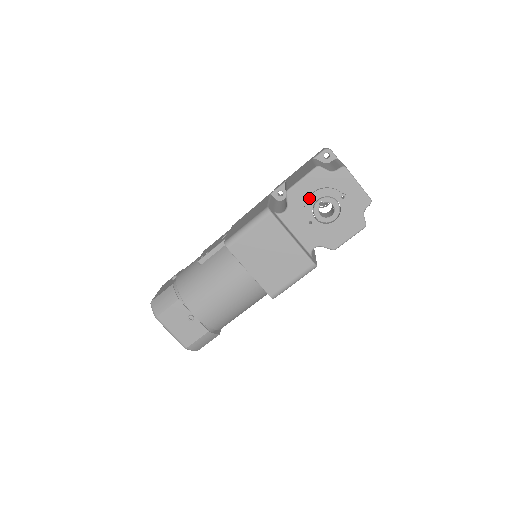
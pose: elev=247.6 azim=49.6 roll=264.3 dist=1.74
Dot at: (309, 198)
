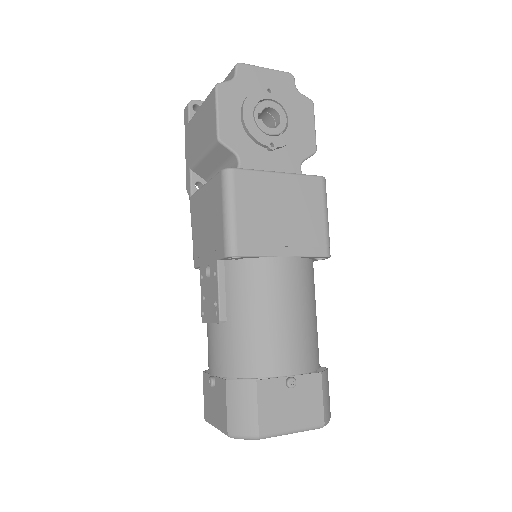
Dot at: (245, 122)
